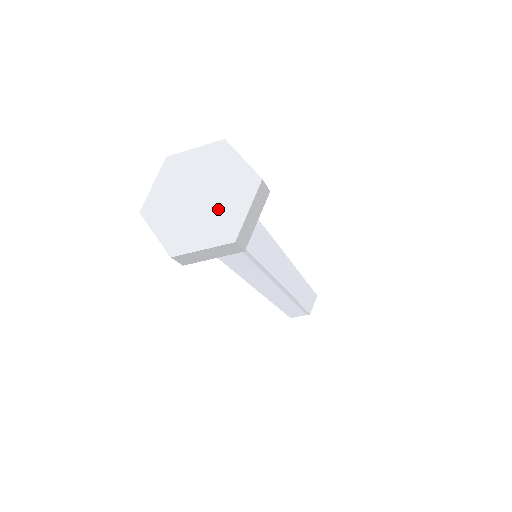
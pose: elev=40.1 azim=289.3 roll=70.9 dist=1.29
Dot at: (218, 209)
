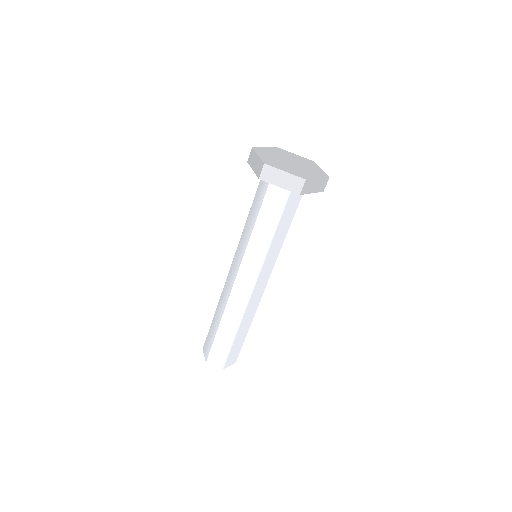
Dot at: (300, 169)
